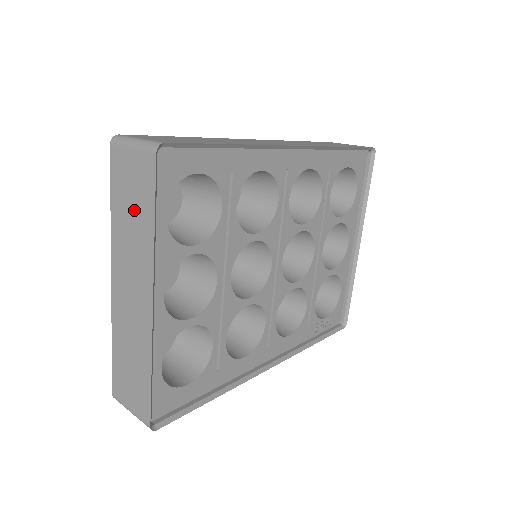
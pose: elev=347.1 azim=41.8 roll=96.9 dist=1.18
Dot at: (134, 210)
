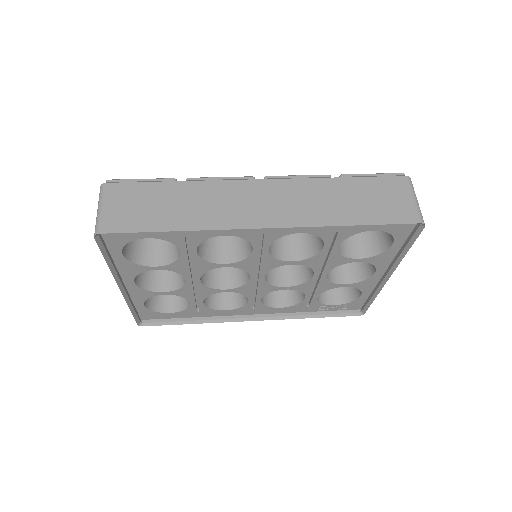
Dot at: occluded
